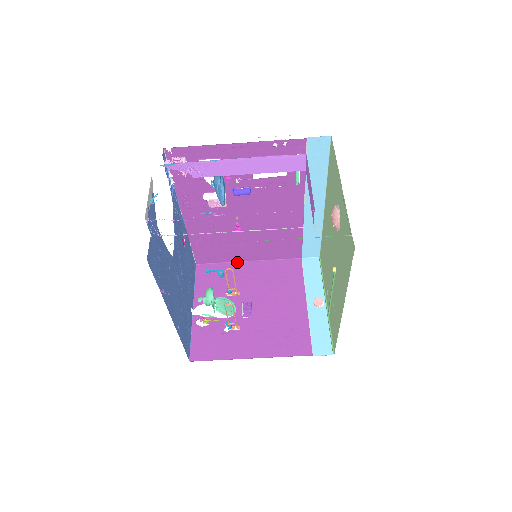
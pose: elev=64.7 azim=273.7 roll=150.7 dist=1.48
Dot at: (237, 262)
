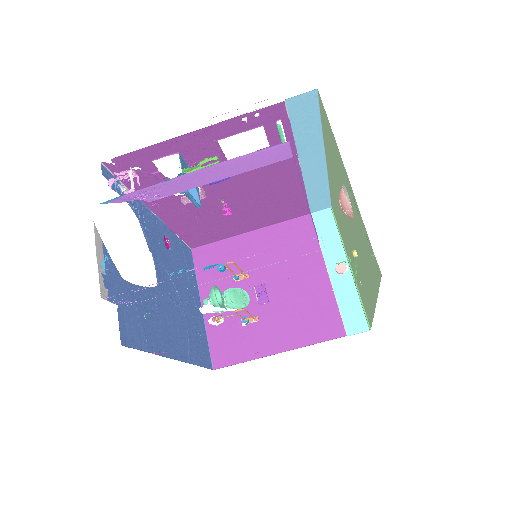
Dot at: (237, 236)
